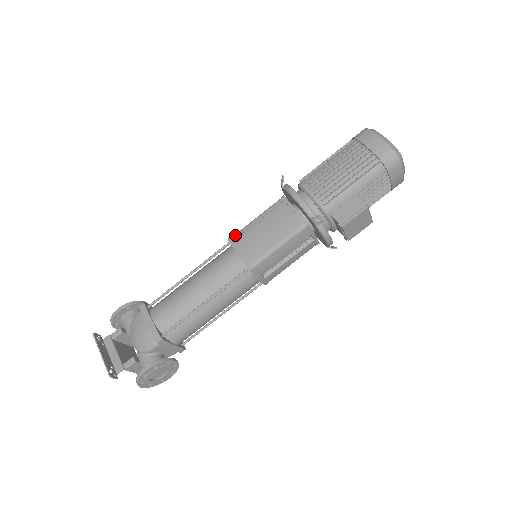
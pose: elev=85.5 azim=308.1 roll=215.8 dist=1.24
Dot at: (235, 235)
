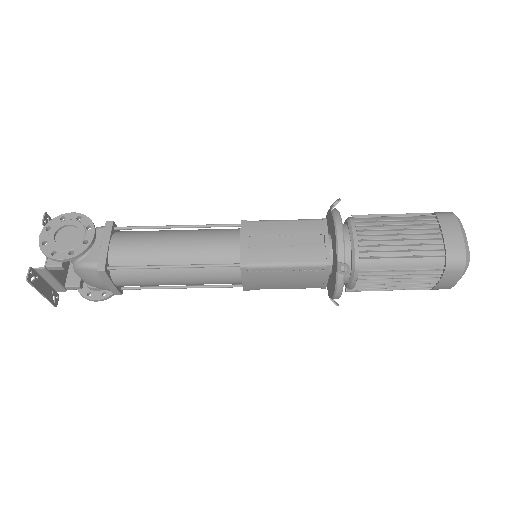
Dot at: (251, 269)
